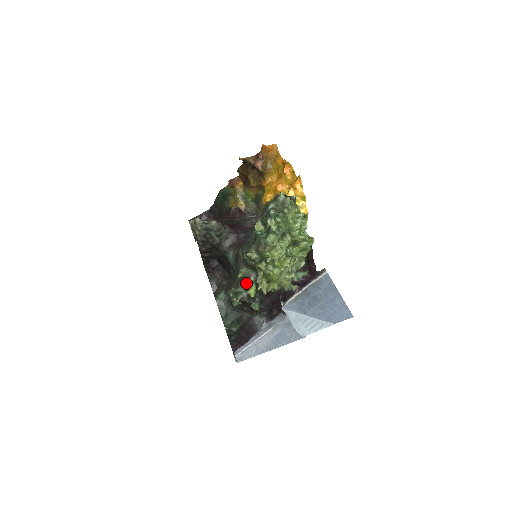
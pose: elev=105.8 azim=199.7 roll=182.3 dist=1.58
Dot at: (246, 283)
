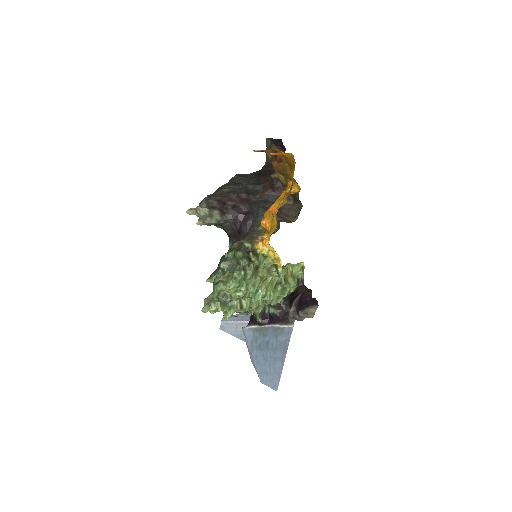
Dot at: occluded
